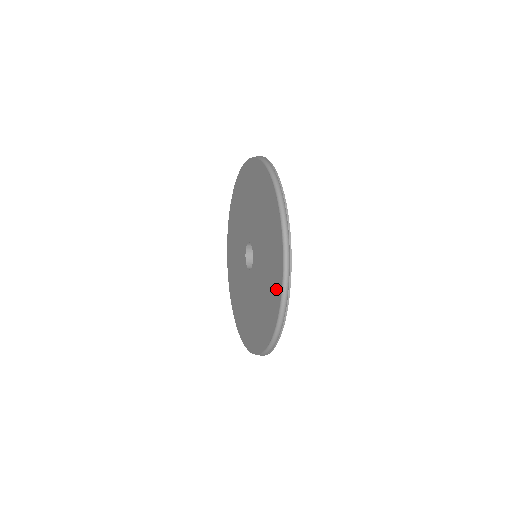
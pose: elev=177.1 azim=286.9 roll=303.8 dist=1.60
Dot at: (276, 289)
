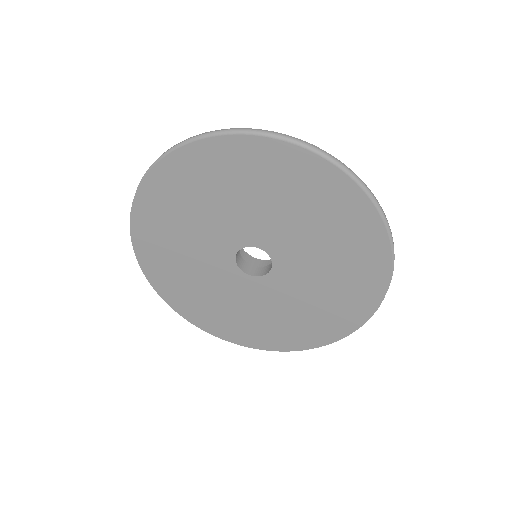
Dot at: (372, 283)
